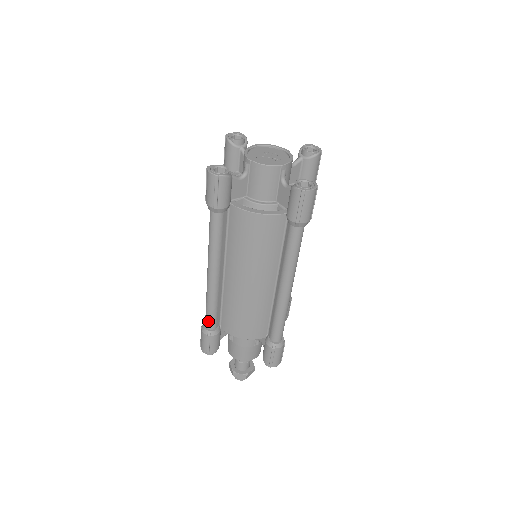
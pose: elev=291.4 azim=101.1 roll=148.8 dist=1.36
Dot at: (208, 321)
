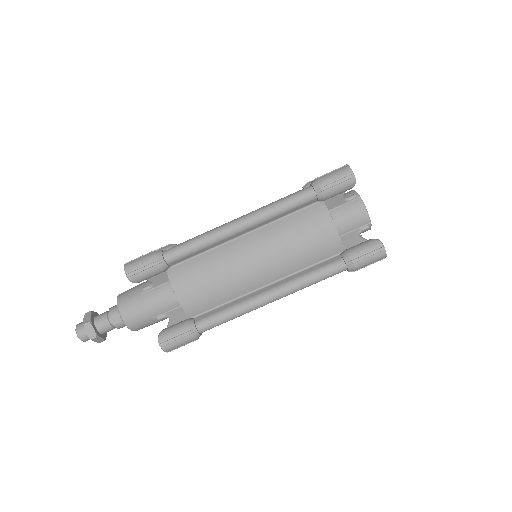
Dot at: (175, 251)
